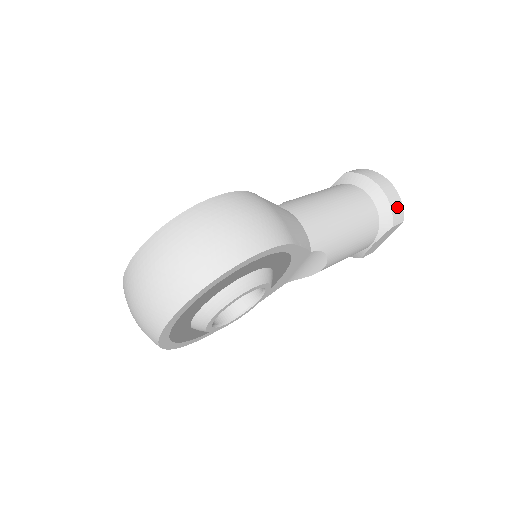
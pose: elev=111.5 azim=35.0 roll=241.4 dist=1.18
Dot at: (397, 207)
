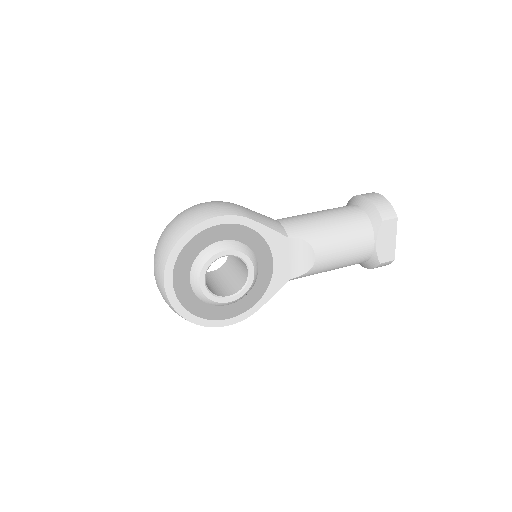
Dot at: (384, 206)
